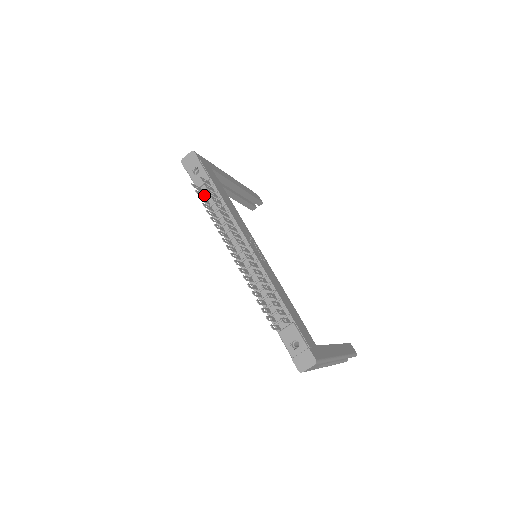
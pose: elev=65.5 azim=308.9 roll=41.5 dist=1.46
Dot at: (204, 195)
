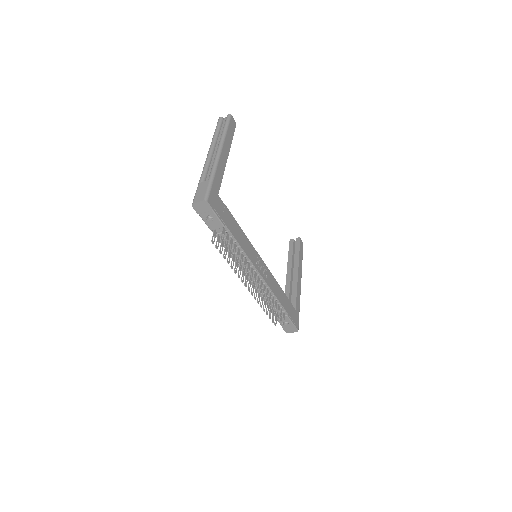
Dot at: (219, 237)
